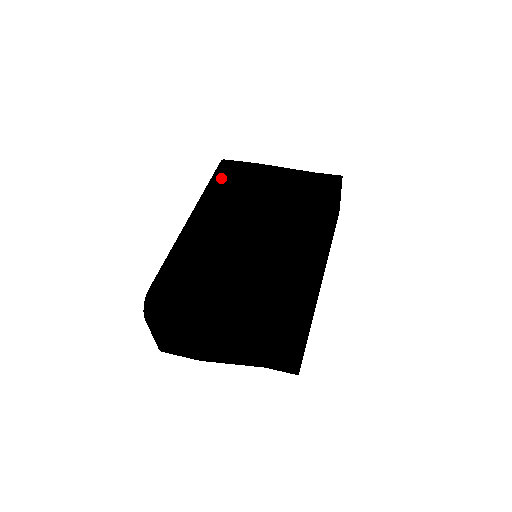
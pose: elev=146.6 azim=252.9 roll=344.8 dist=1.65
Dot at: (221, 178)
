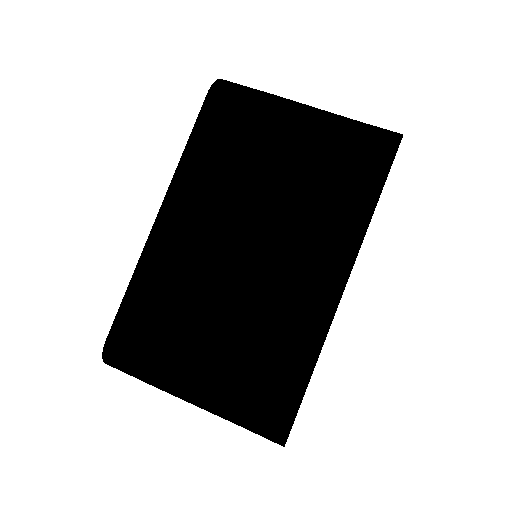
Dot at: (207, 133)
